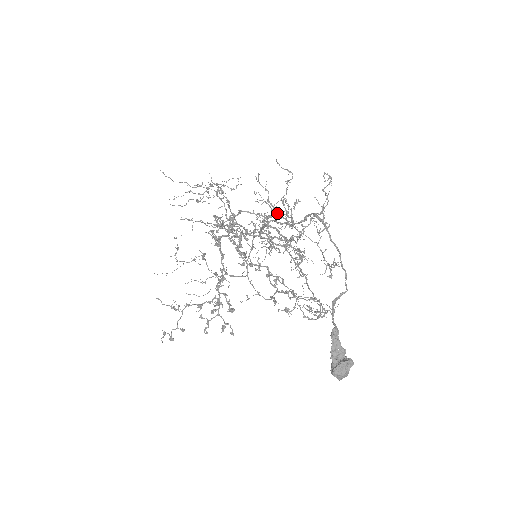
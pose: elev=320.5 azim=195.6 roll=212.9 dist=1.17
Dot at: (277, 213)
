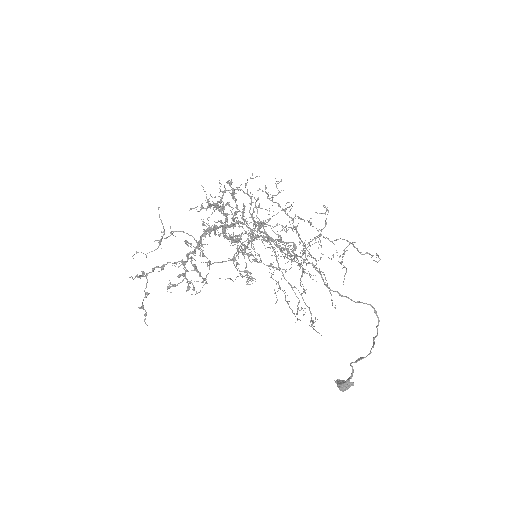
Dot at: occluded
